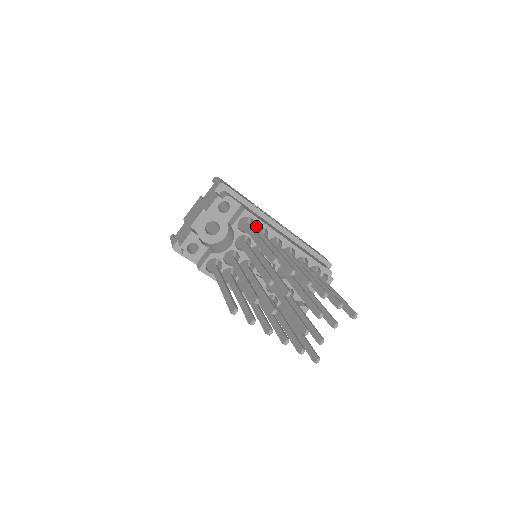
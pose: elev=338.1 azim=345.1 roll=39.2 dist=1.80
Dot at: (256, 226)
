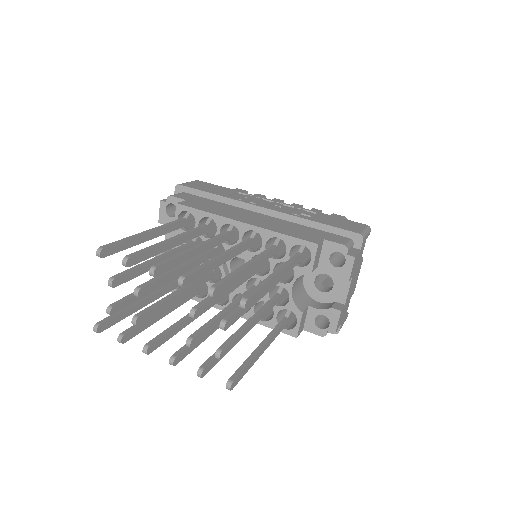
Dot at: (198, 219)
